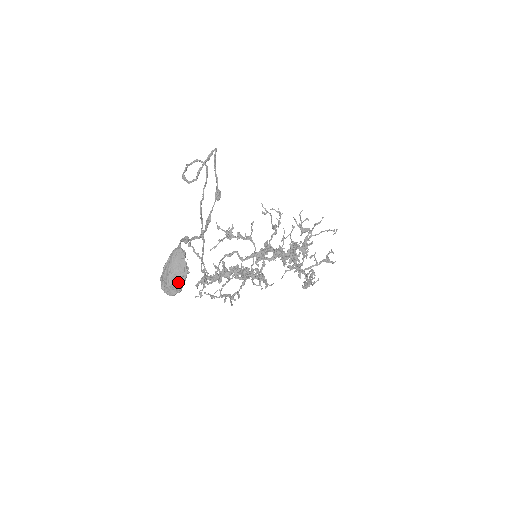
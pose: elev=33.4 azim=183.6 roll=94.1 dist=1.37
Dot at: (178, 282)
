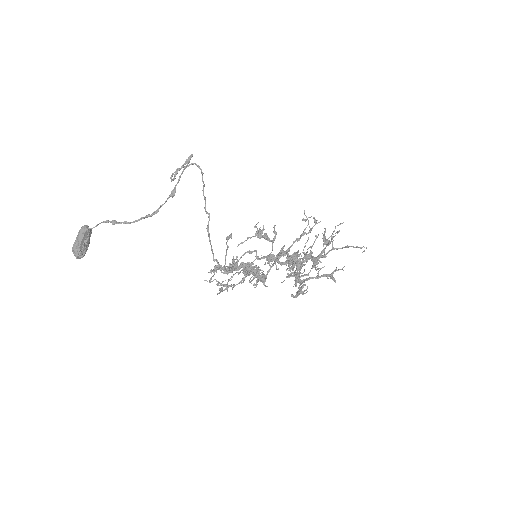
Dot at: (76, 249)
